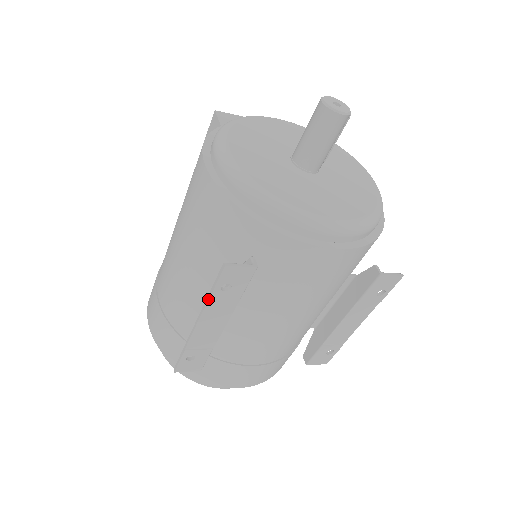
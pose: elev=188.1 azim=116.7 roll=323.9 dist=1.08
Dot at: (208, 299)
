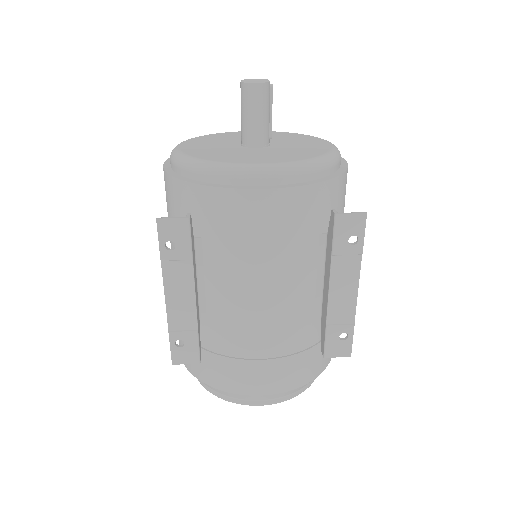
Dot at: (161, 263)
